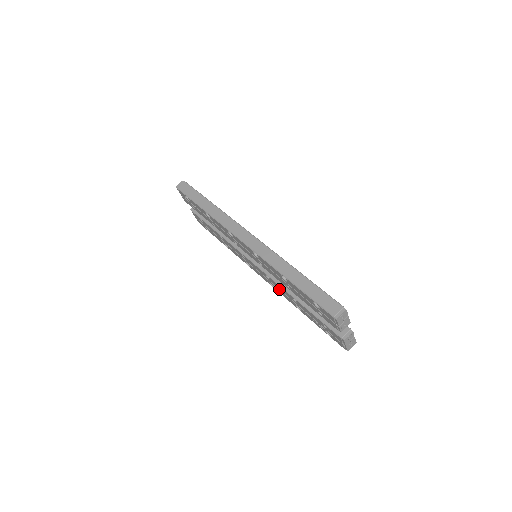
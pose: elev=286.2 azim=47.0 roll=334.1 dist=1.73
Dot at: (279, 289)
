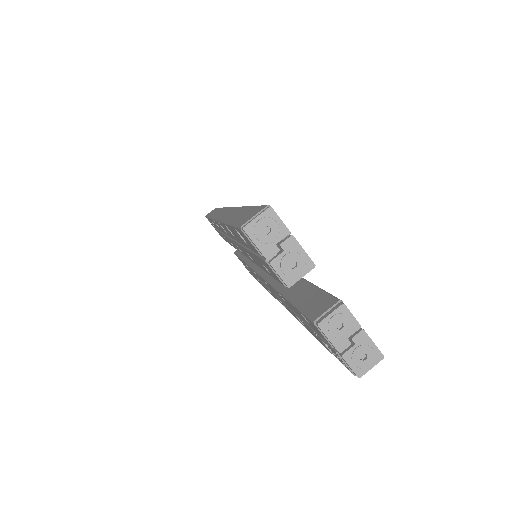
Dot at: occluded
